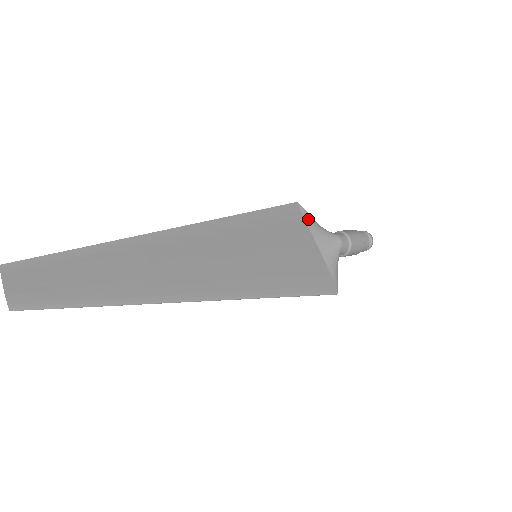
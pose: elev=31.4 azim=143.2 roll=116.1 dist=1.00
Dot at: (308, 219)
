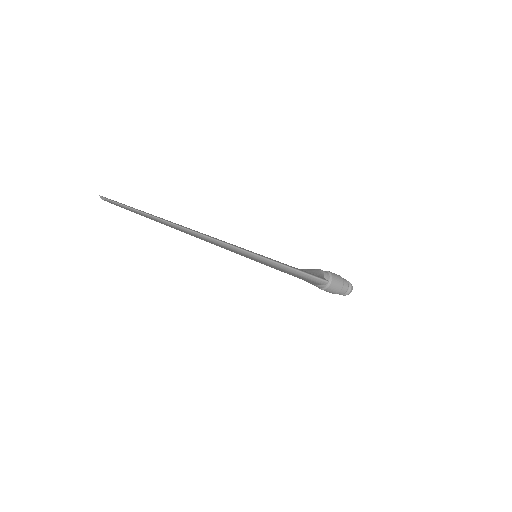
Dot at: occluded
